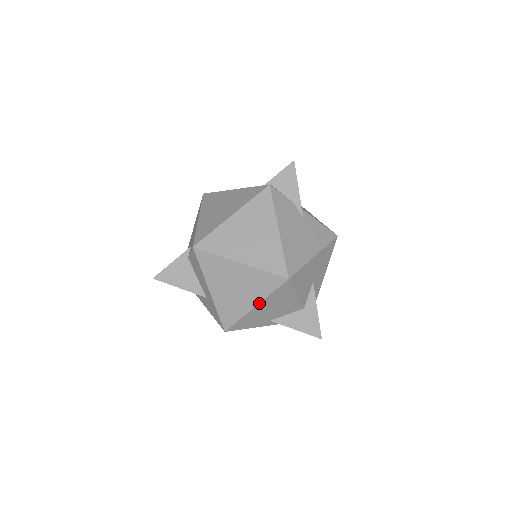
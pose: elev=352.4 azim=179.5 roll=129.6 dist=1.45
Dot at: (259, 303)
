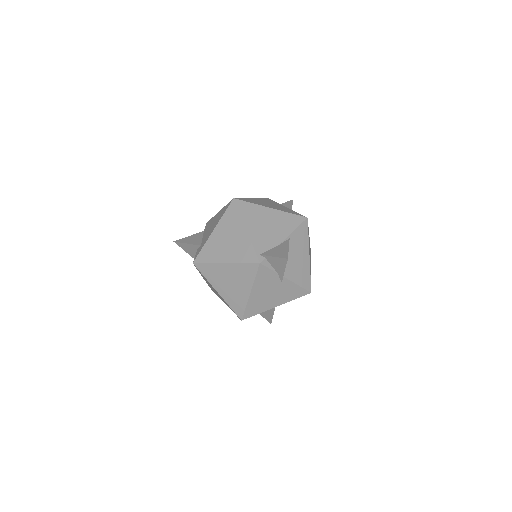
Dot at: occluded
